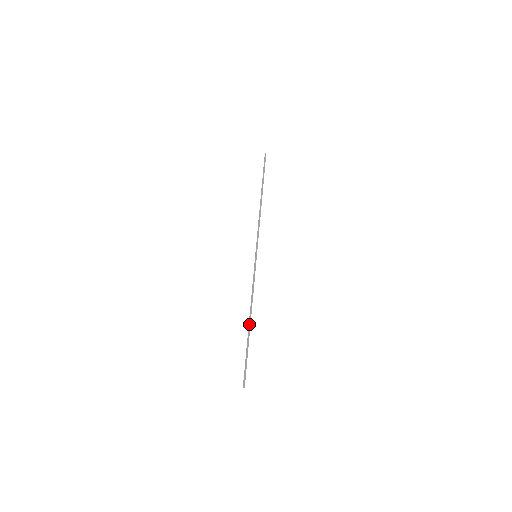
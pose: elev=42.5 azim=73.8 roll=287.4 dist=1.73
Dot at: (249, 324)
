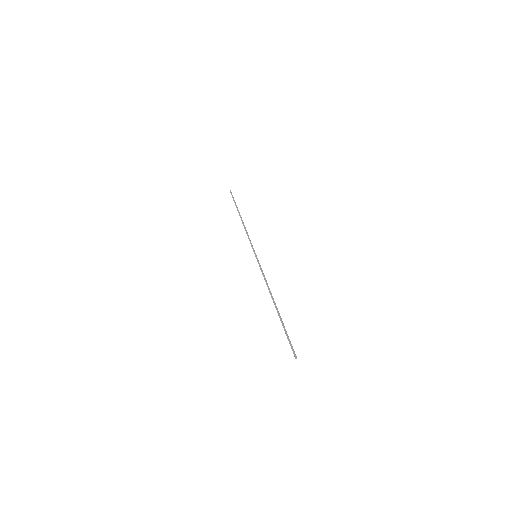
Dot at: (276, 306)
